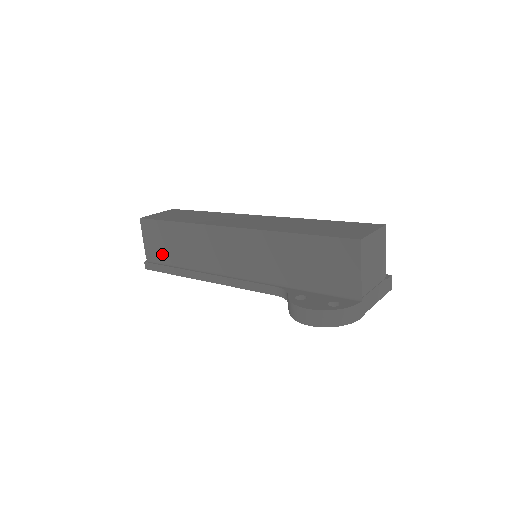
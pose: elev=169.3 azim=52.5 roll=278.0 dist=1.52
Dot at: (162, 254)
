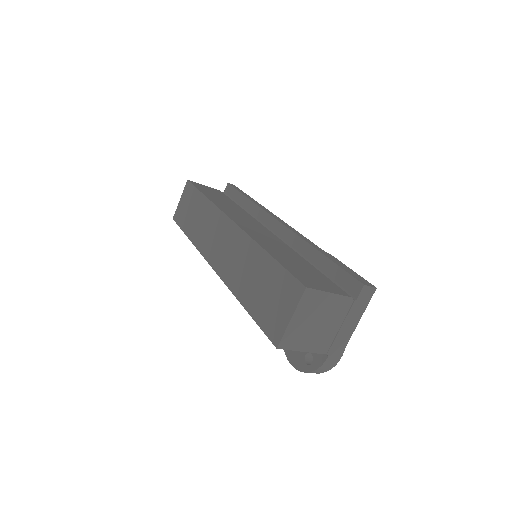
Dot at: occluded
